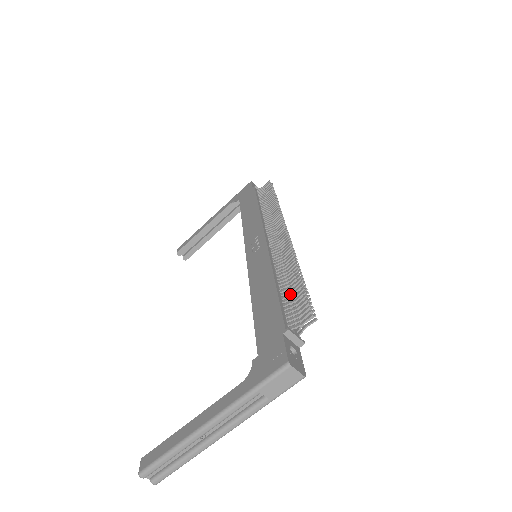
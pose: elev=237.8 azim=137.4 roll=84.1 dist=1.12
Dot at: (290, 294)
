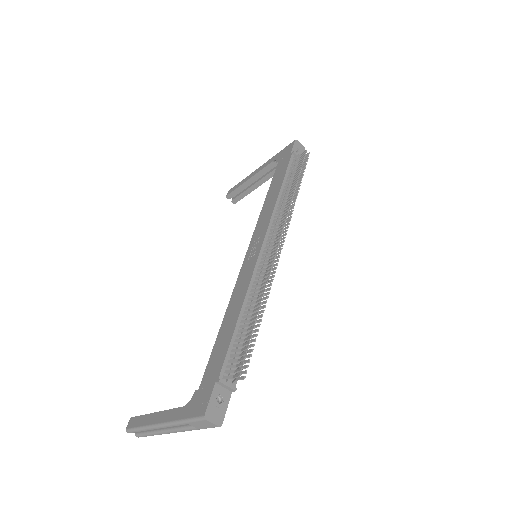
Dot at: (243, 335)
